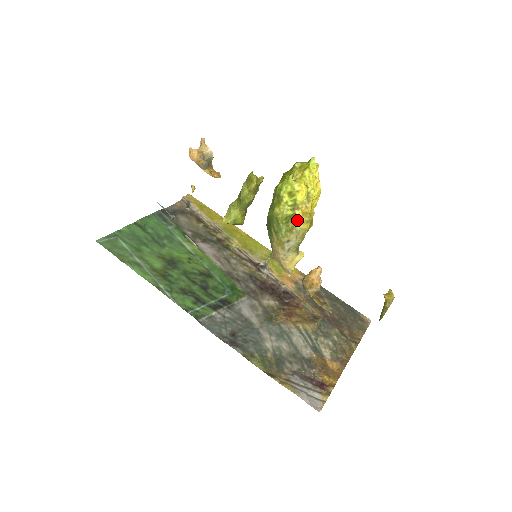
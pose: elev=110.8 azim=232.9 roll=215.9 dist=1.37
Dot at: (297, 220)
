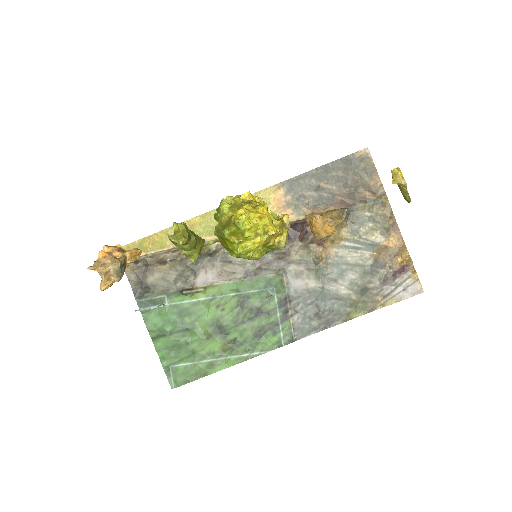
Dot at: (274, 242)
